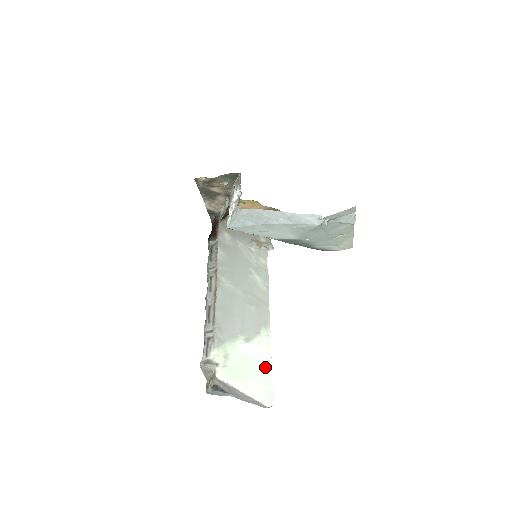
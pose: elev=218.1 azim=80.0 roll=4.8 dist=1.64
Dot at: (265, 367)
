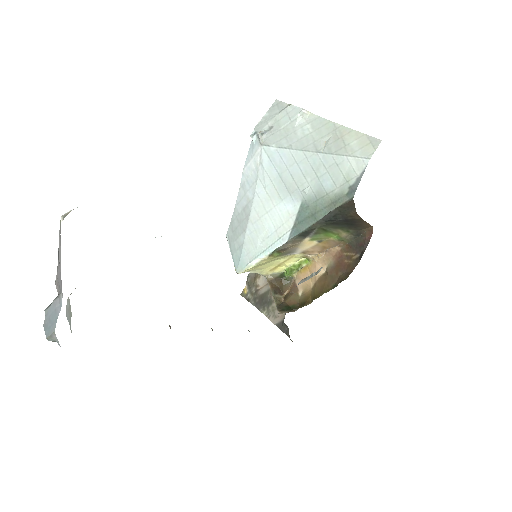
Dot at: occluded
